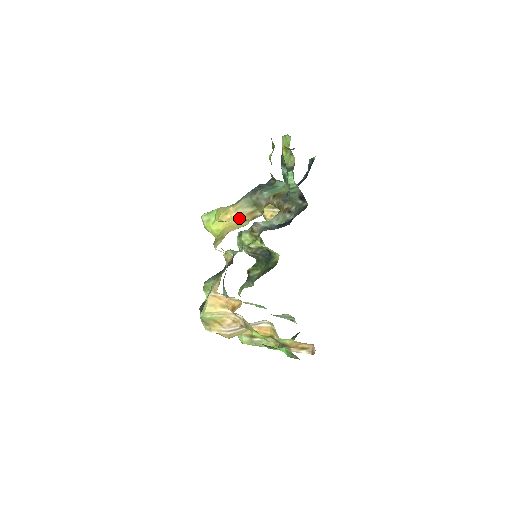
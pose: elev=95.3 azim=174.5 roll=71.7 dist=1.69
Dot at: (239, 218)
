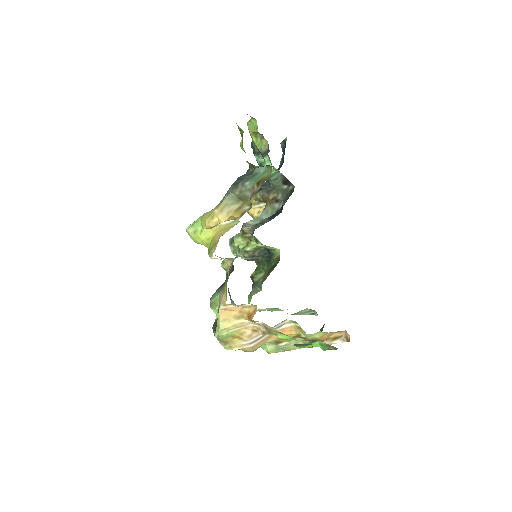
Dot at: (227, 218)
